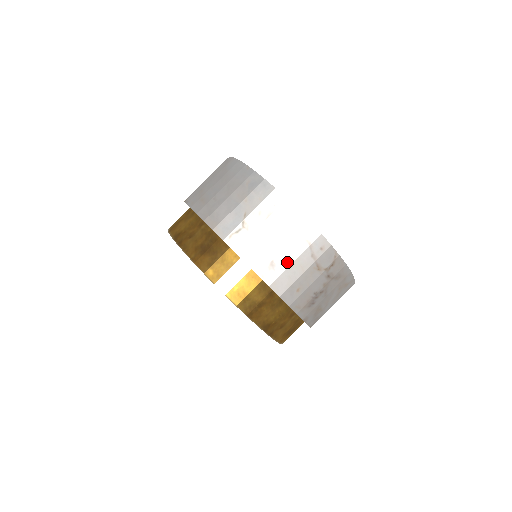
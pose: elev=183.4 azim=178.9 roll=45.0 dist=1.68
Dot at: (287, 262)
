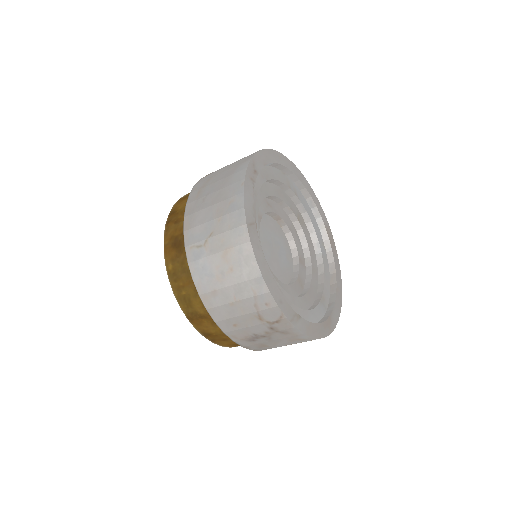
Dot at: (228, 298)
